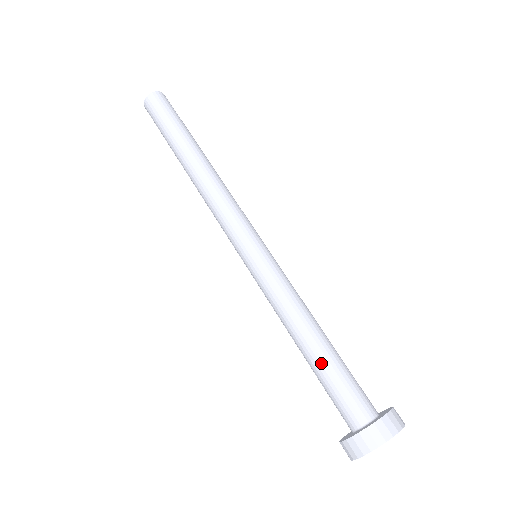
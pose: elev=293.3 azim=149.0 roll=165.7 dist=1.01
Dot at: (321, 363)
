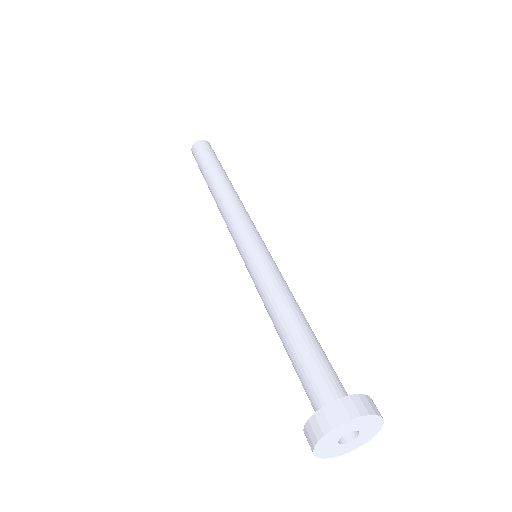
Dot at: (291, 349)
